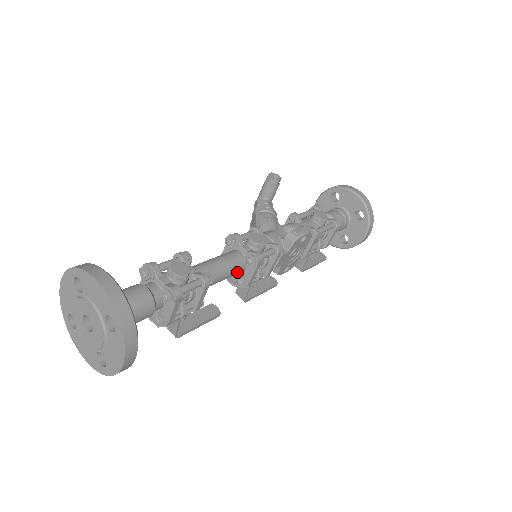
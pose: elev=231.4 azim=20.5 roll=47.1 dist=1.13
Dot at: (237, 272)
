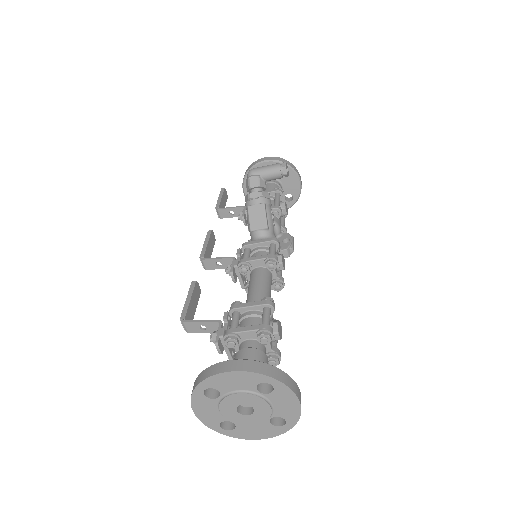
Dot at: occluded
